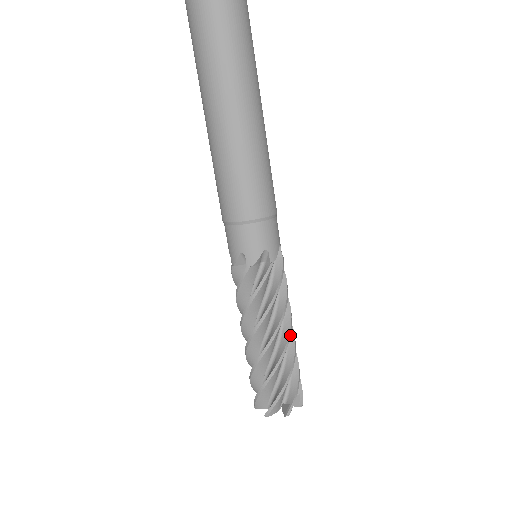
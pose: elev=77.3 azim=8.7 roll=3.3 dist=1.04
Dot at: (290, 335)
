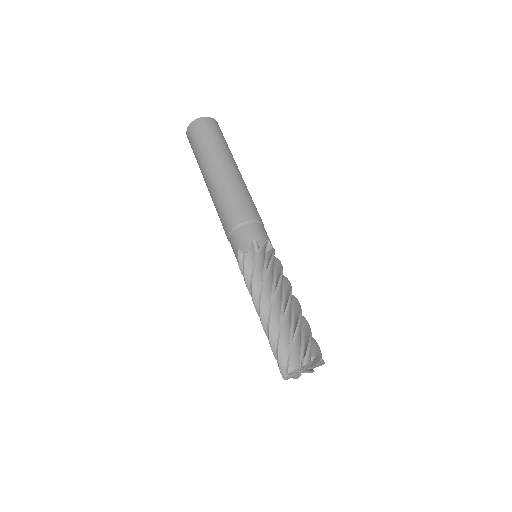
Dot at: (298, 302)
